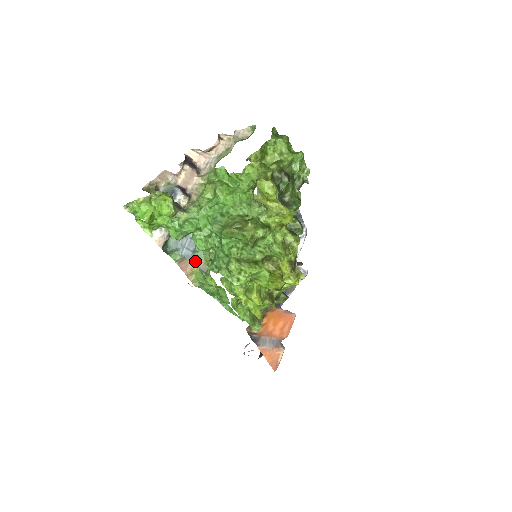
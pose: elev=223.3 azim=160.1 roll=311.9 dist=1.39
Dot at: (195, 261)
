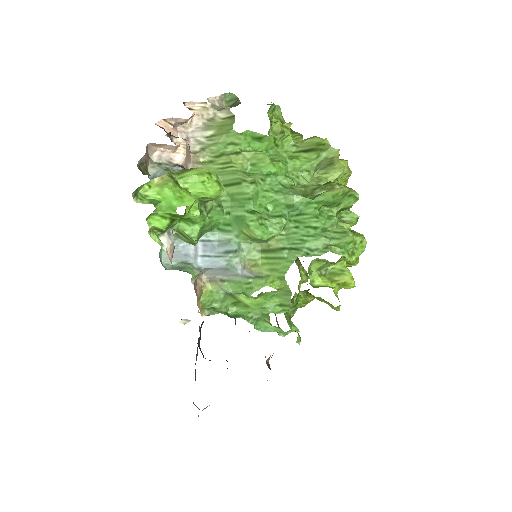
Dot at: (228, 268)
